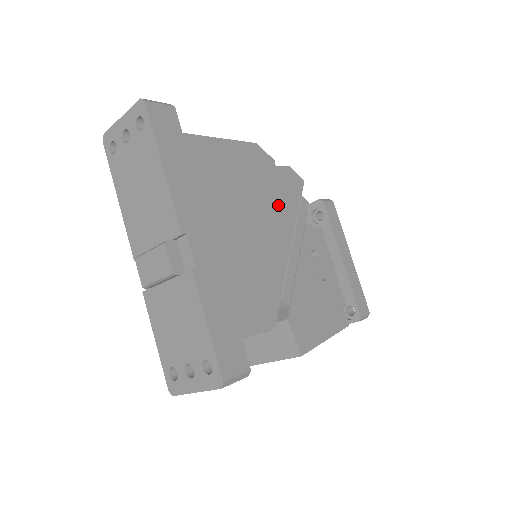
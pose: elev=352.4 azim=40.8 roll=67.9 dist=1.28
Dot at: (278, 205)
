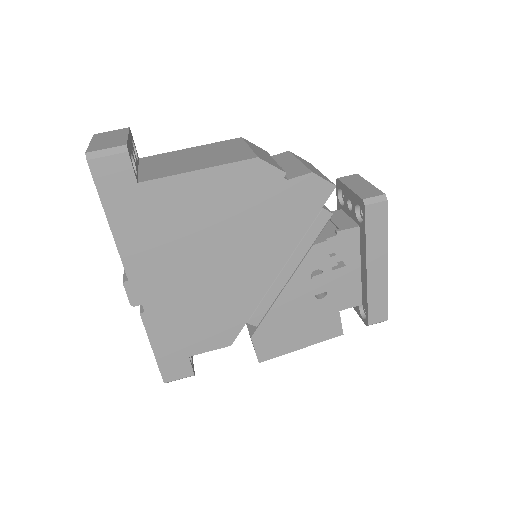
Dot at: (273, 230)
